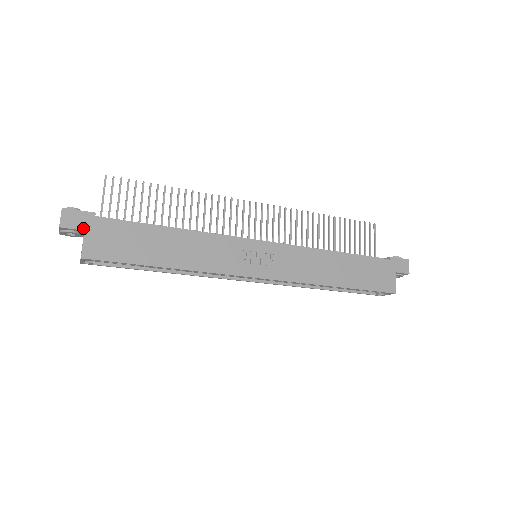
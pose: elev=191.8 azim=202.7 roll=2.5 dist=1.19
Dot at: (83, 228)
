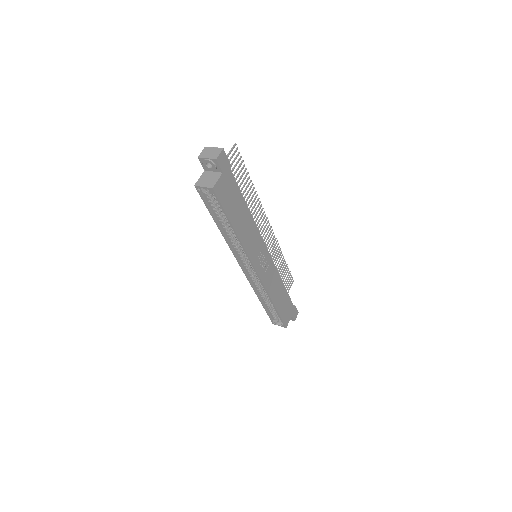
Dot at: (223, 170)
